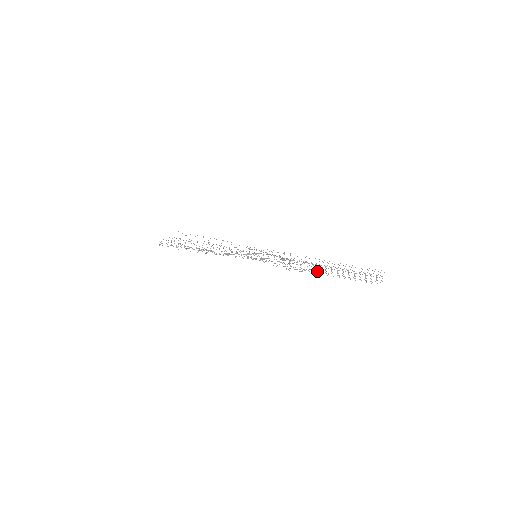
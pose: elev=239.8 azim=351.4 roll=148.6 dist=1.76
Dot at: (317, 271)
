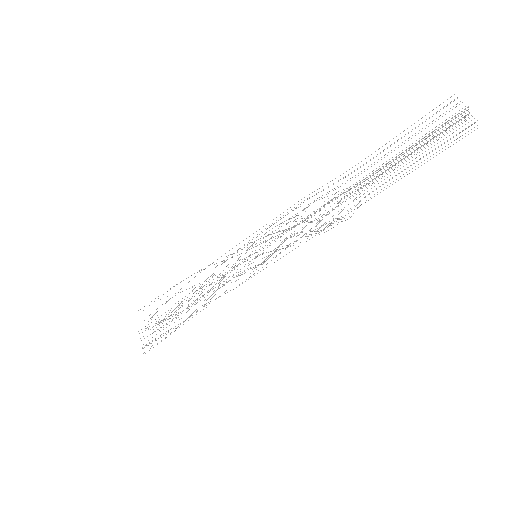
Dot at: occluded
